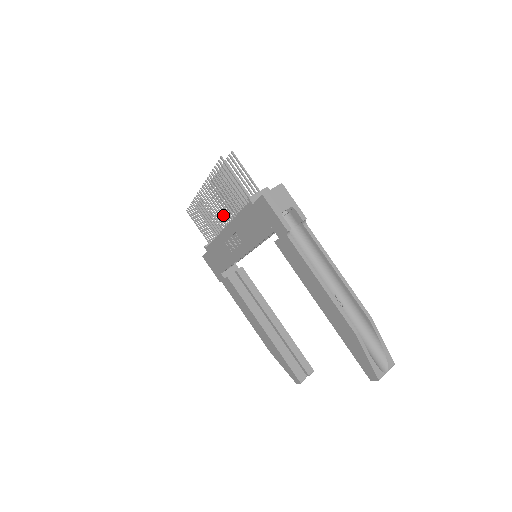
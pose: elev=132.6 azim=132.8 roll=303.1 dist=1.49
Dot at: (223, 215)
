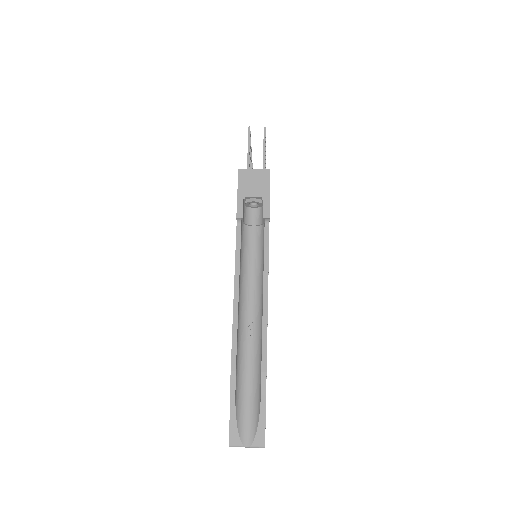
Dot at: occluded
